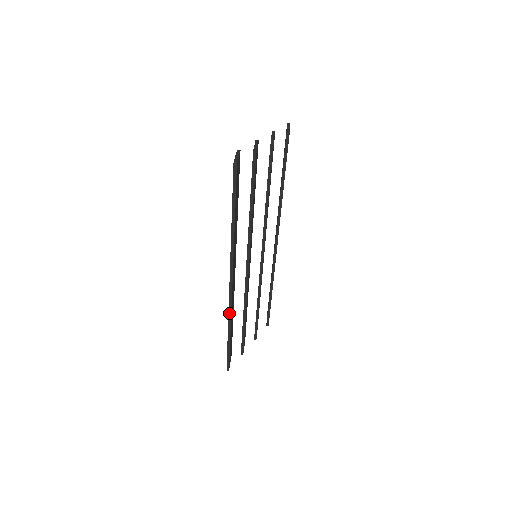
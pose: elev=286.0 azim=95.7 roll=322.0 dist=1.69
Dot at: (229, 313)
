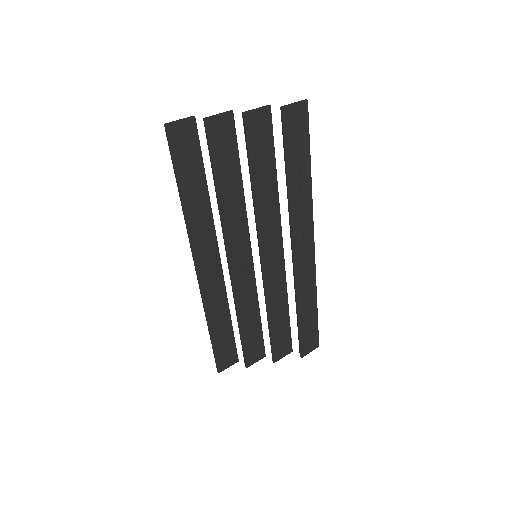
Dot at: (203, 303)
